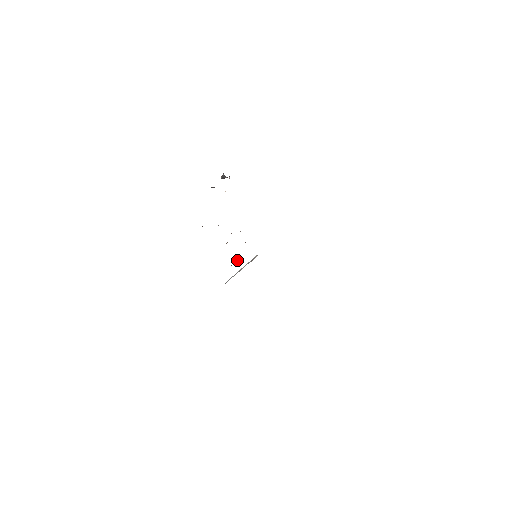
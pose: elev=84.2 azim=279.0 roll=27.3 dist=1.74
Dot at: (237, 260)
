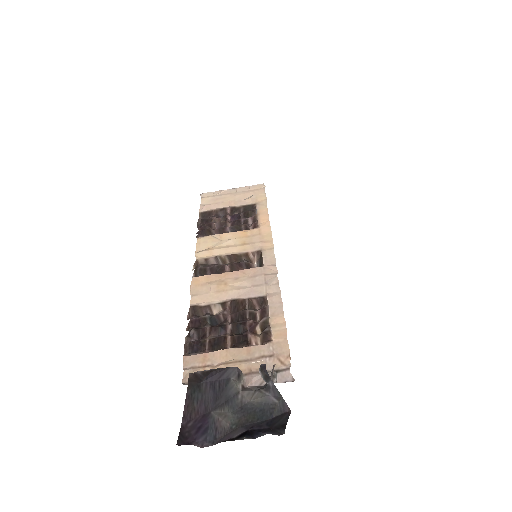
Dot at: (232, 212)
